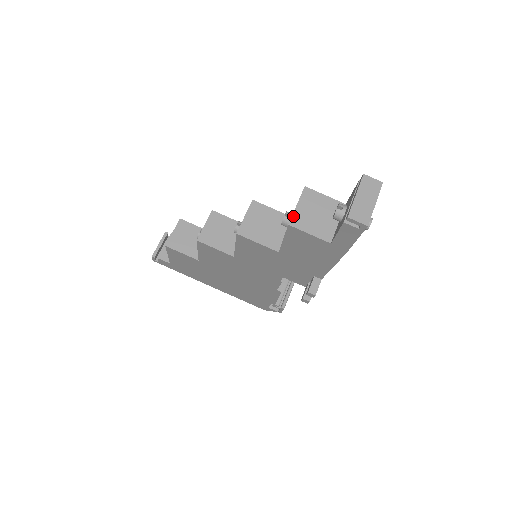
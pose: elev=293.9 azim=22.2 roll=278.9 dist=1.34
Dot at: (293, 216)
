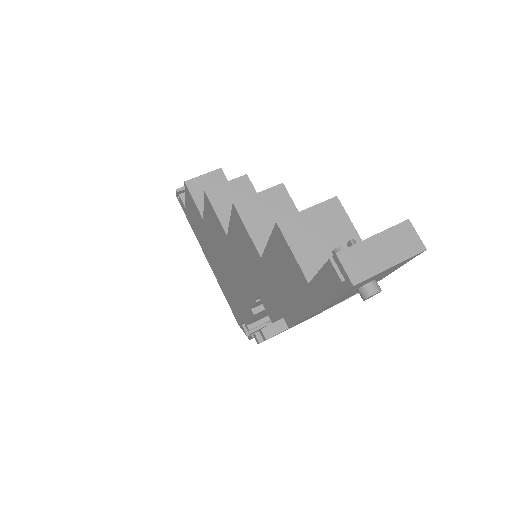
Dot at: (291, 217)
